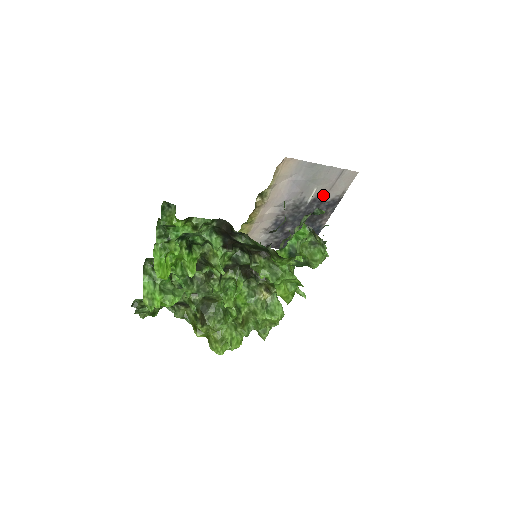
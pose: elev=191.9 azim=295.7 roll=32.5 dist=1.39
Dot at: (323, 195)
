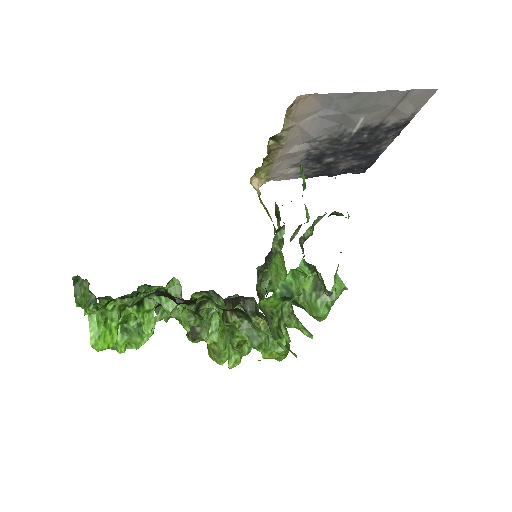
Dot at: (377, 121)
